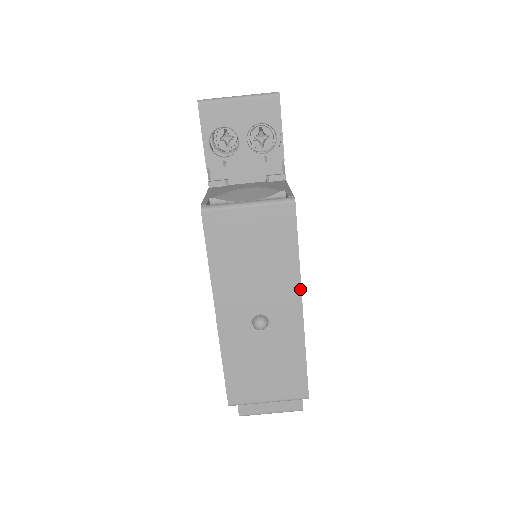
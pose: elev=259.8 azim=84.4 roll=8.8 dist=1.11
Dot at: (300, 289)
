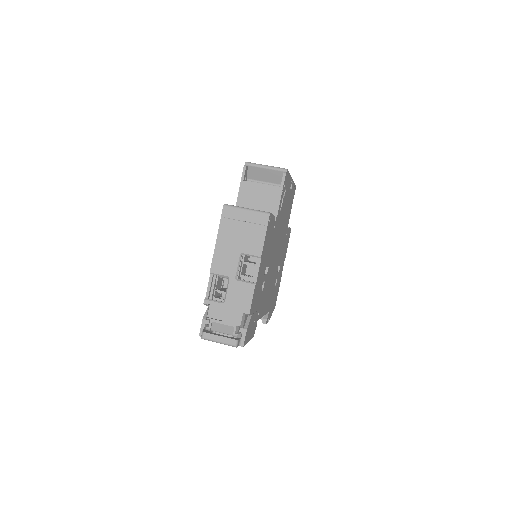
Dot at: (292, 180)
